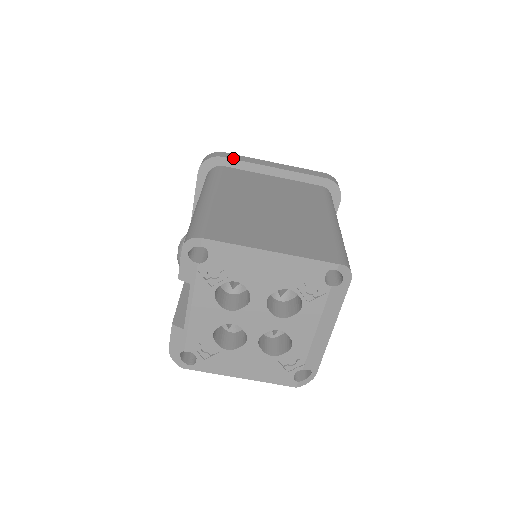
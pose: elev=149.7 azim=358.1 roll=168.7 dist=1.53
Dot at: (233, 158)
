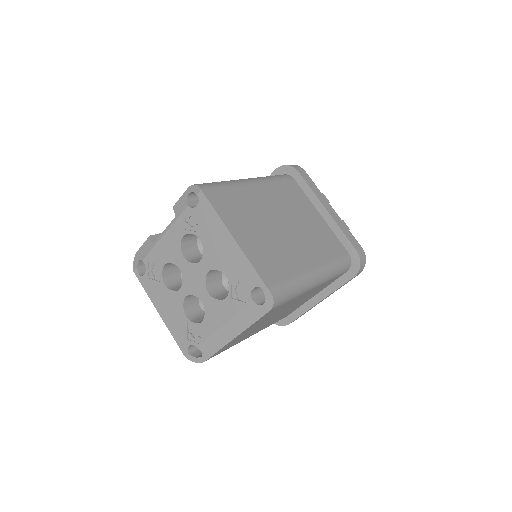
Dot at: (305, 179)
